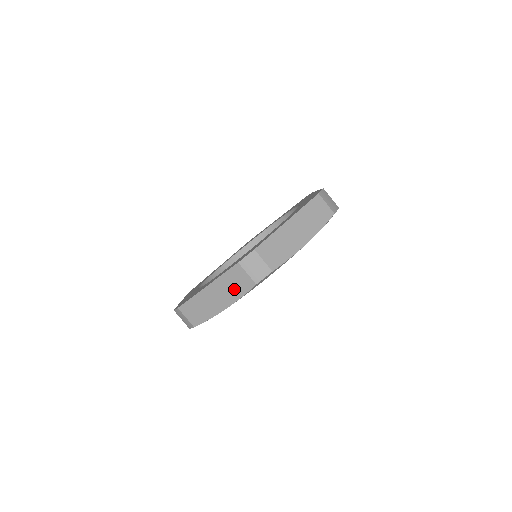
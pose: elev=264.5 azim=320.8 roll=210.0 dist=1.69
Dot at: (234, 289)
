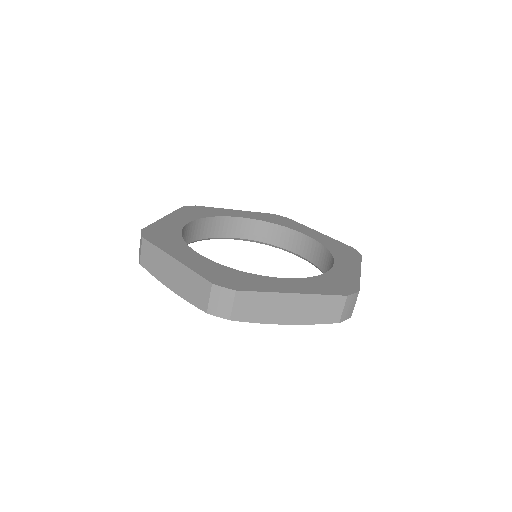
Dot at: (317, 313)
